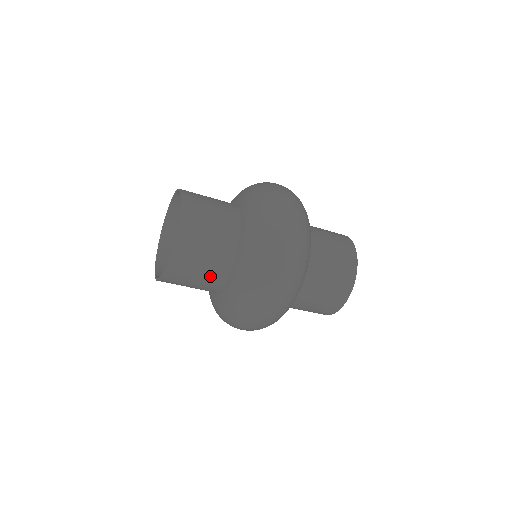
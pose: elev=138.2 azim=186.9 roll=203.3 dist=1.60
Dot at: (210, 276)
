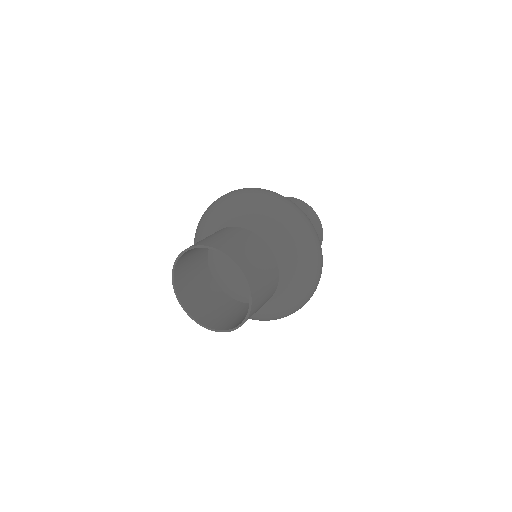
Dot at: (269, 294)
